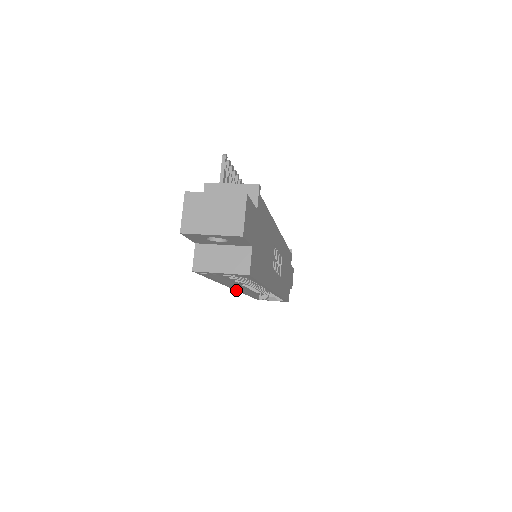
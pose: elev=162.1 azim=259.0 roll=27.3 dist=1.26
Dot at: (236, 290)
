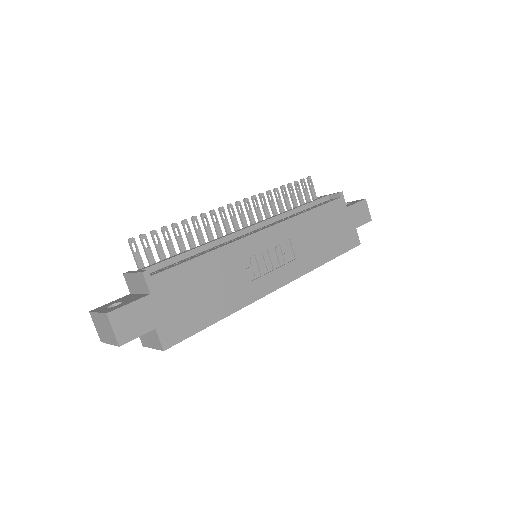
Dot at: occluded
